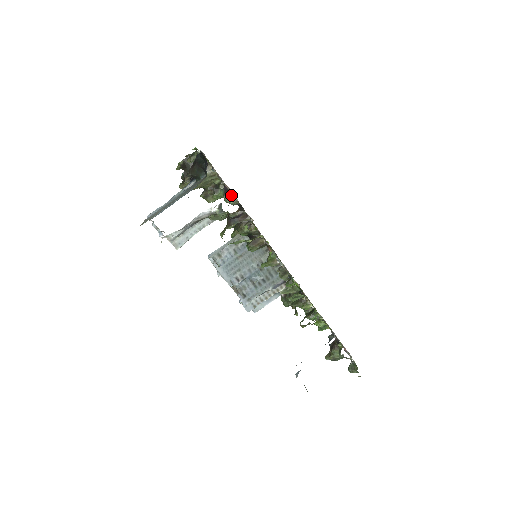
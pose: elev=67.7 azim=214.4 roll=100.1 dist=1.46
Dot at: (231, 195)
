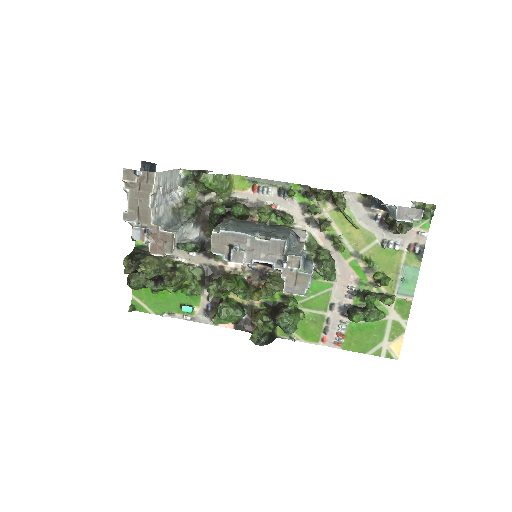
Dot at: (191, 253)
